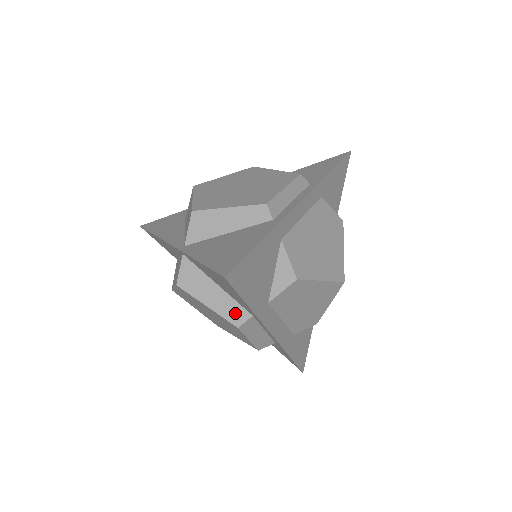
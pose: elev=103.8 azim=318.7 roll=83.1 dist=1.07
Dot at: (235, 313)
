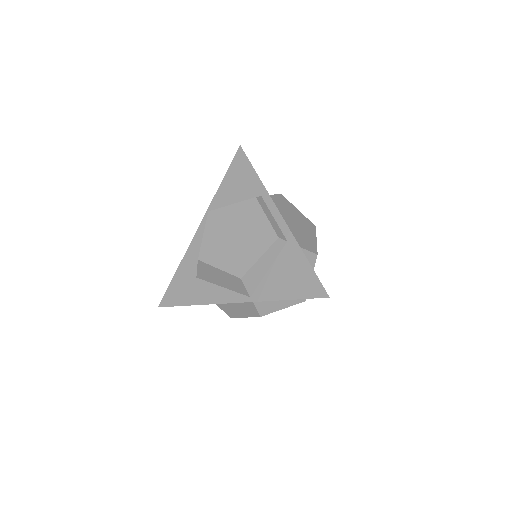
Dot at: occluded
